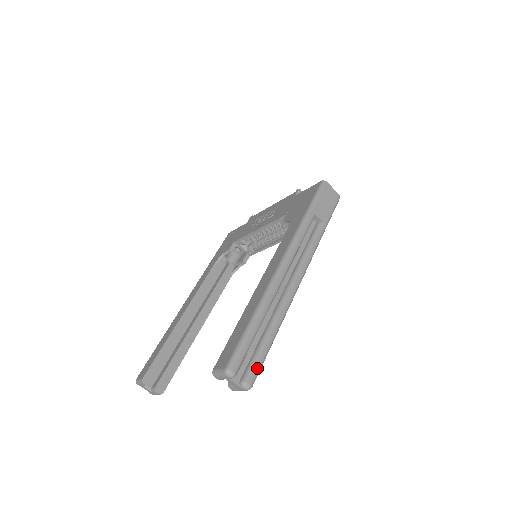
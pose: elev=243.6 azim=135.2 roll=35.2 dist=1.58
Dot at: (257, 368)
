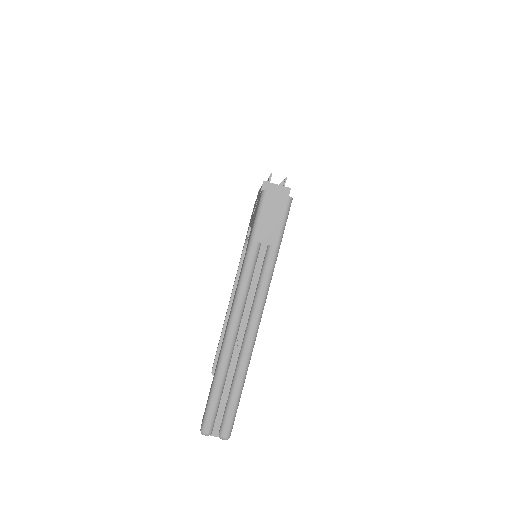
Dot at: (229, 422)
